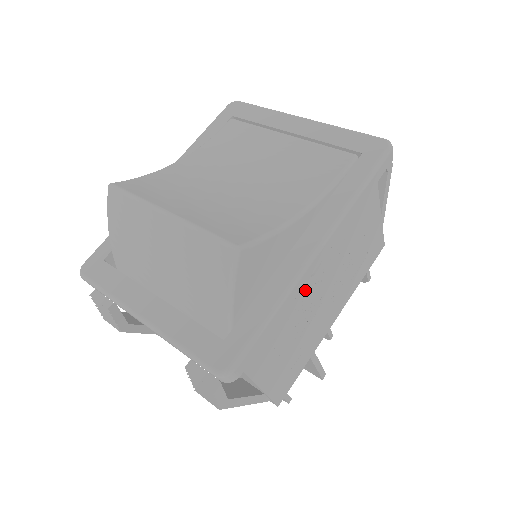
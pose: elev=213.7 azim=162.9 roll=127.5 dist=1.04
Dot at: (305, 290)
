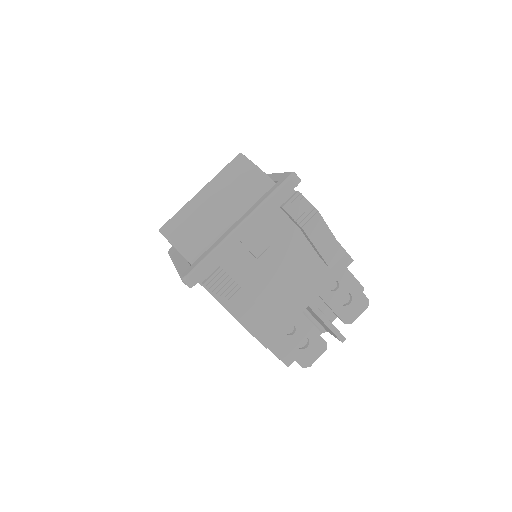
Dot at: occluded
